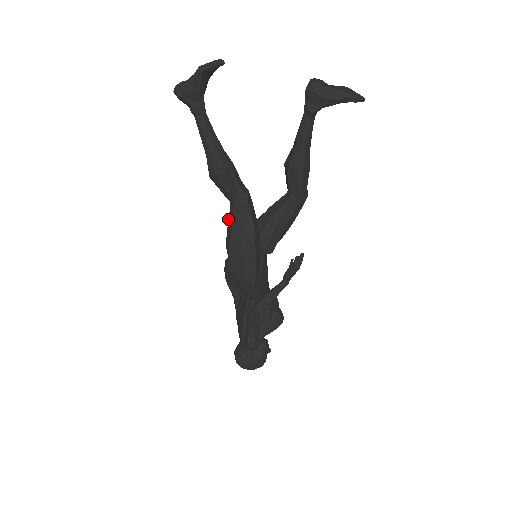
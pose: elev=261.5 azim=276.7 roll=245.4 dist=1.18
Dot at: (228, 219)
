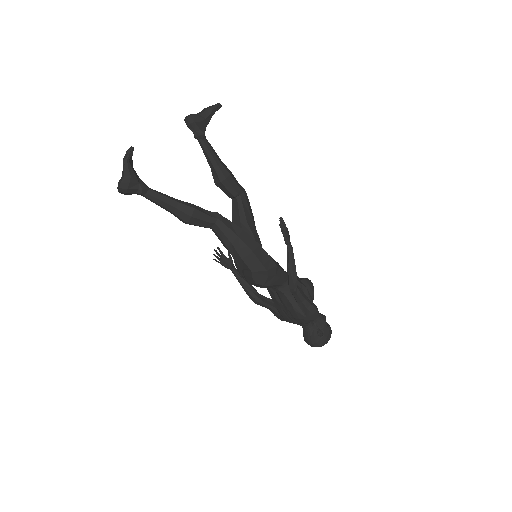
Dot at: (221, 241)
